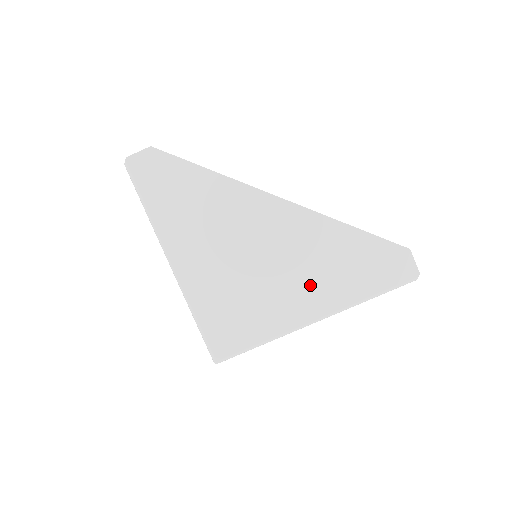
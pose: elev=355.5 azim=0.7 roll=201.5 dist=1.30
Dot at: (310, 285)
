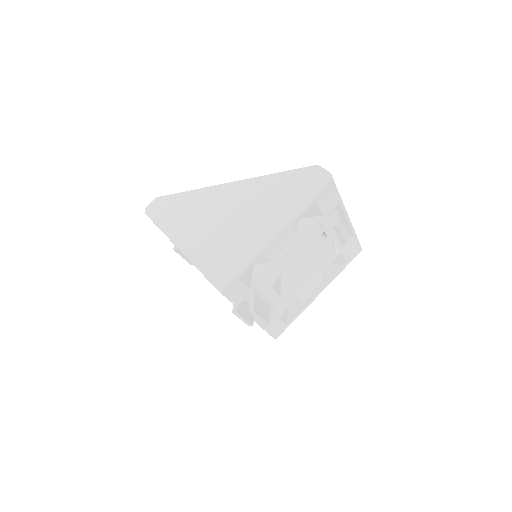
Dot at: (264, 215)
